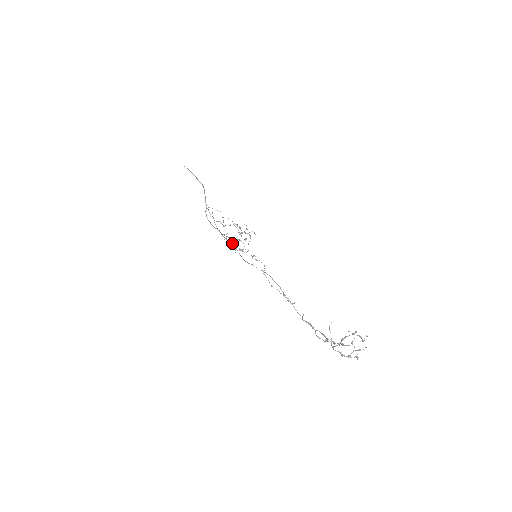
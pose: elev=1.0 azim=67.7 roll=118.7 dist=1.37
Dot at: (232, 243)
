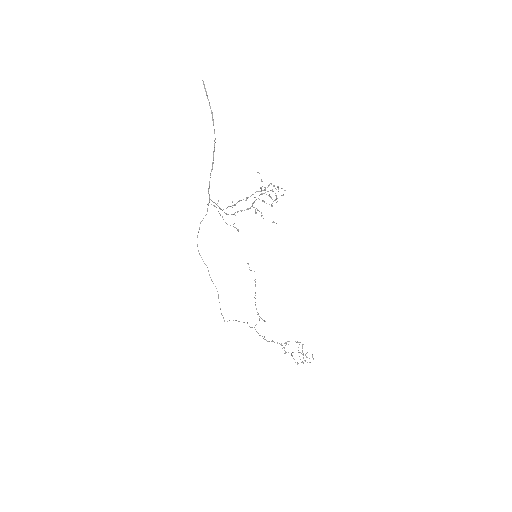
Dot at: (261, 190)
